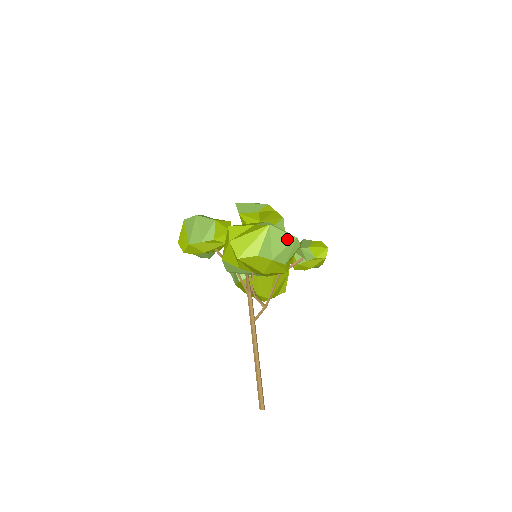
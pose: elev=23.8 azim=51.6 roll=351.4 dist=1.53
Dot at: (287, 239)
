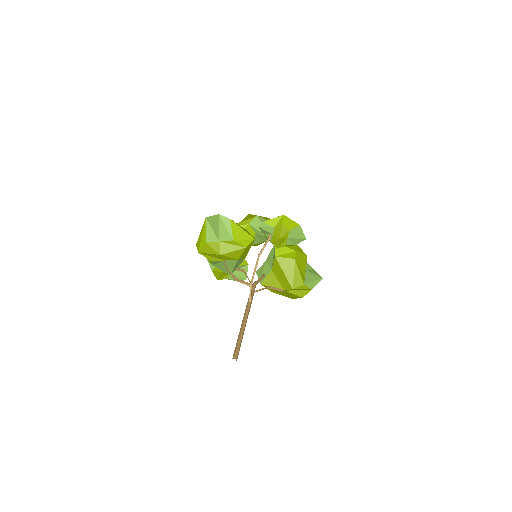
Dot at: (216, 220)
